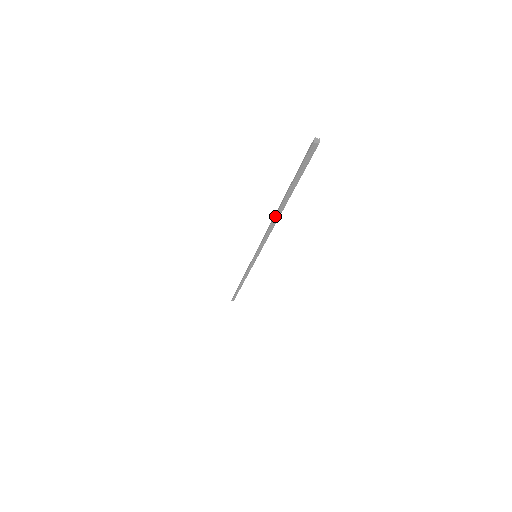
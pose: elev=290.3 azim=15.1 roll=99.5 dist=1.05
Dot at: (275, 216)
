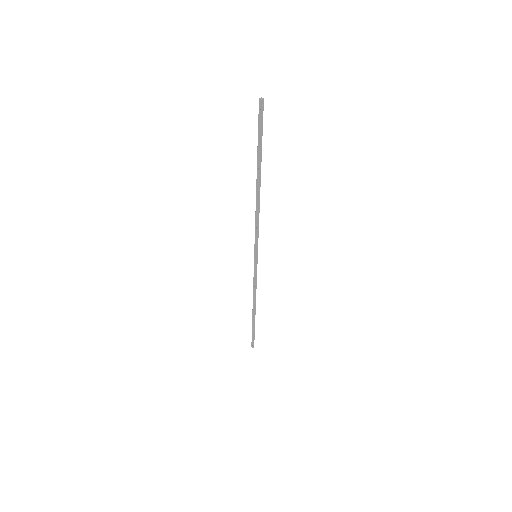
Dot at: (256, 189)
